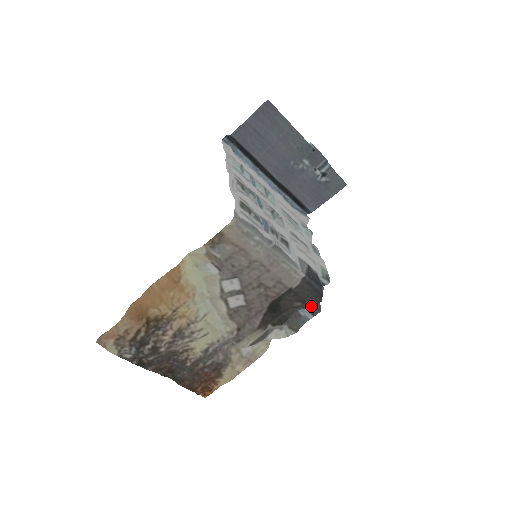
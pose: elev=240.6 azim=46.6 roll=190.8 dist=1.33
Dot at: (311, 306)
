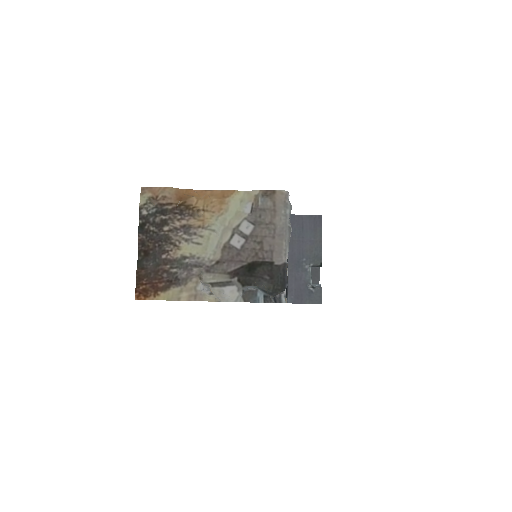
Dot at: (273, 287)
